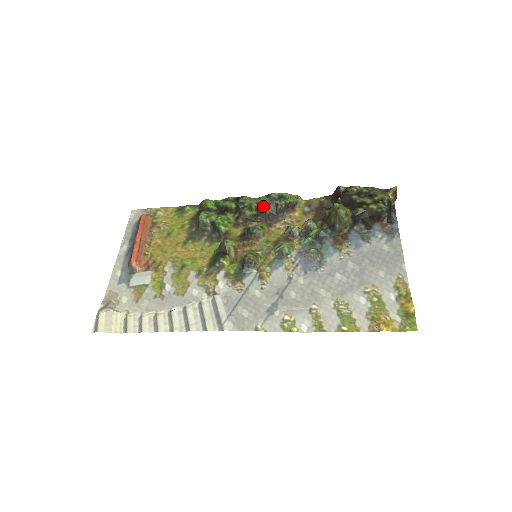
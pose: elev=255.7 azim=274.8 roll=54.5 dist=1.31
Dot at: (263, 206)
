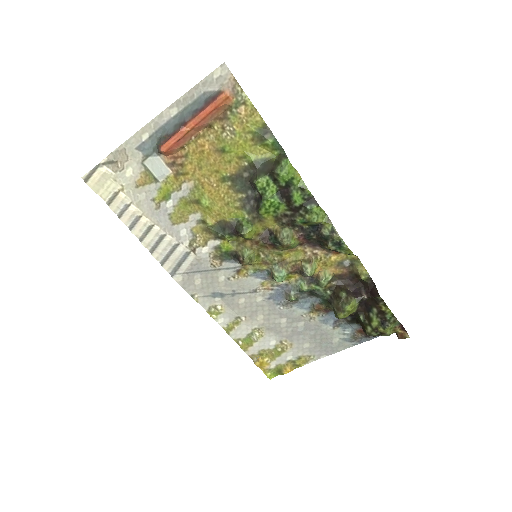
Dot at: (318, 231)
